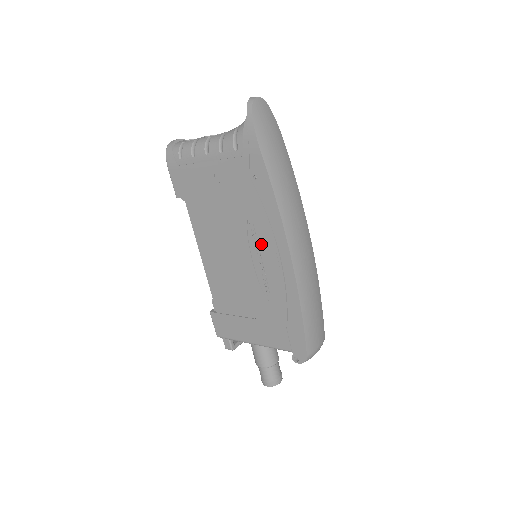
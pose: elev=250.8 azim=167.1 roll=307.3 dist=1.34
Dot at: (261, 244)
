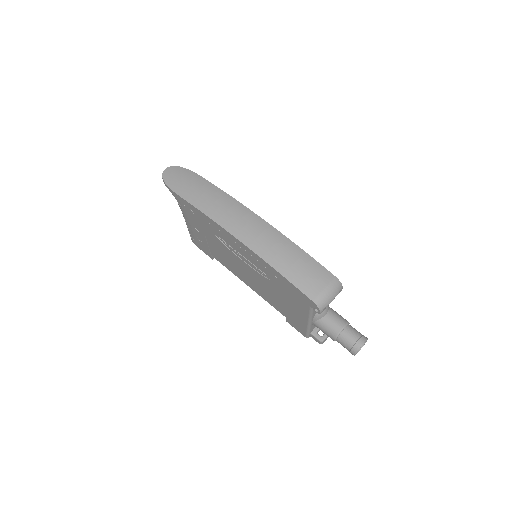
Dot at: (231, 245)
